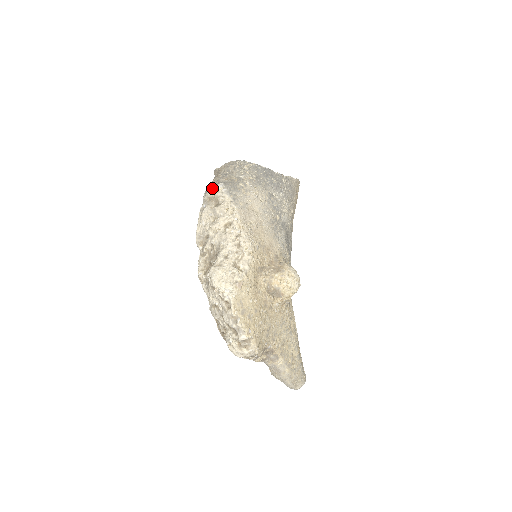
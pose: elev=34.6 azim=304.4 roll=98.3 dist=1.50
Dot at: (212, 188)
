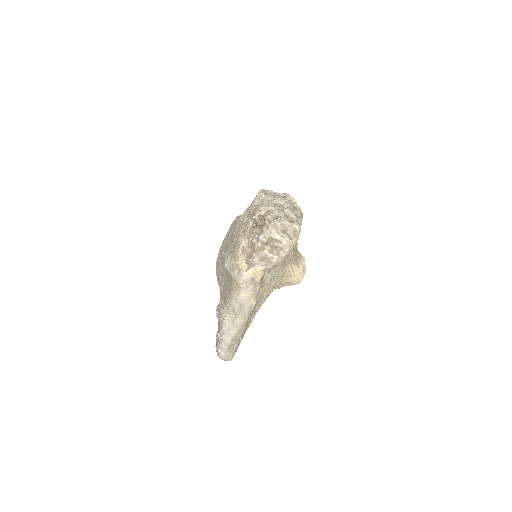
Dot at: occluded
